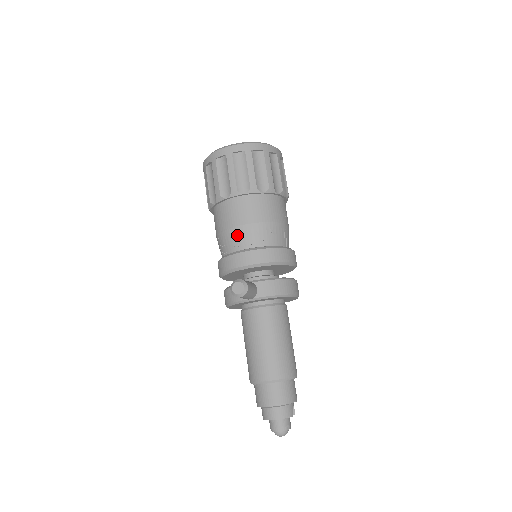
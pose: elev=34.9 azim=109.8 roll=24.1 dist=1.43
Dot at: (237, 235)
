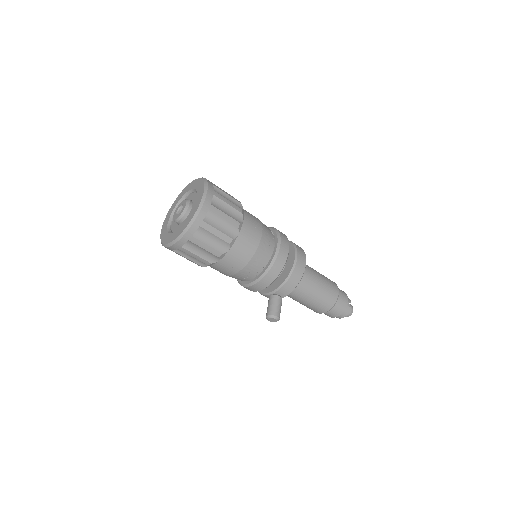
Dot at: (238, 277)
